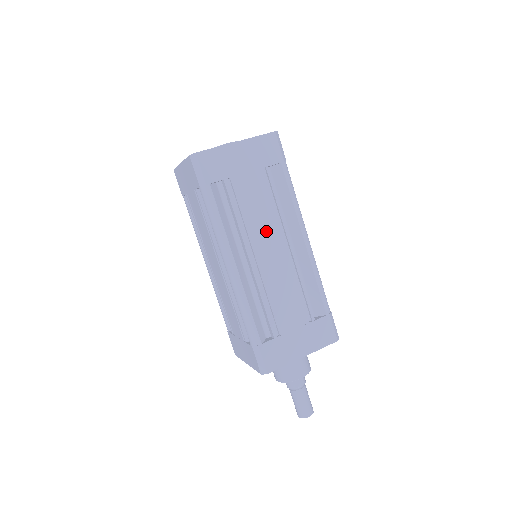
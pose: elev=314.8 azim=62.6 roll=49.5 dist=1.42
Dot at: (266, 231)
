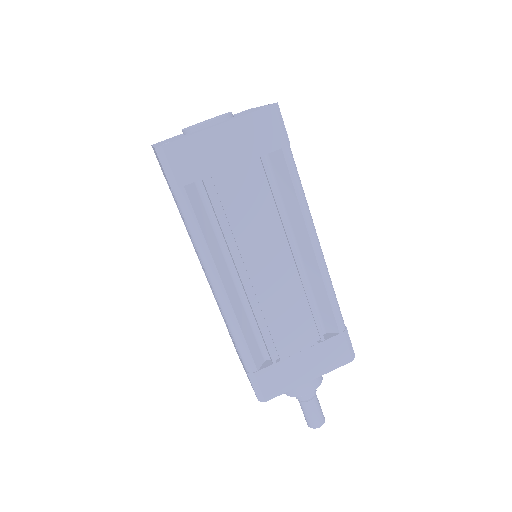
Dot at: (262, 240)
